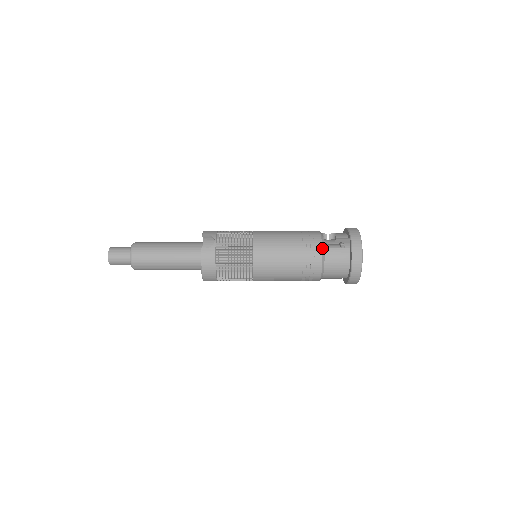
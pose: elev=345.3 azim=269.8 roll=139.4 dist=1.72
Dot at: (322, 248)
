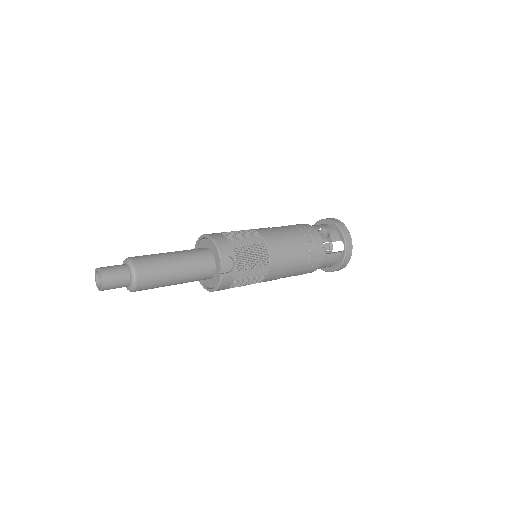
Dot at: (323, 257)
